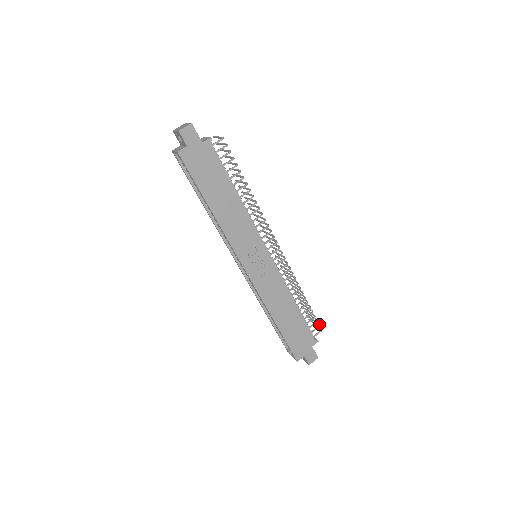
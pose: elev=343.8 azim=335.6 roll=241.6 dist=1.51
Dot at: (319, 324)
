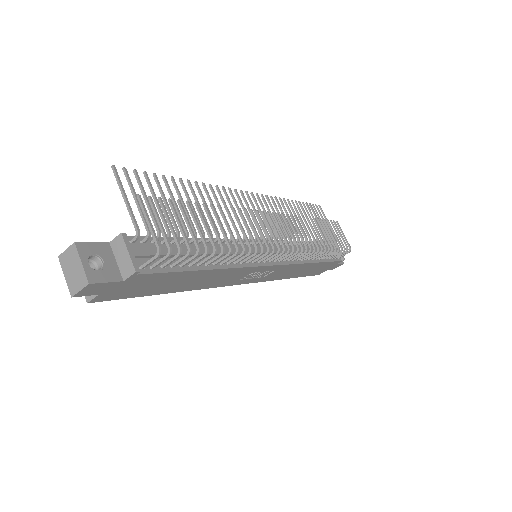
Dot at: (347, 249)
